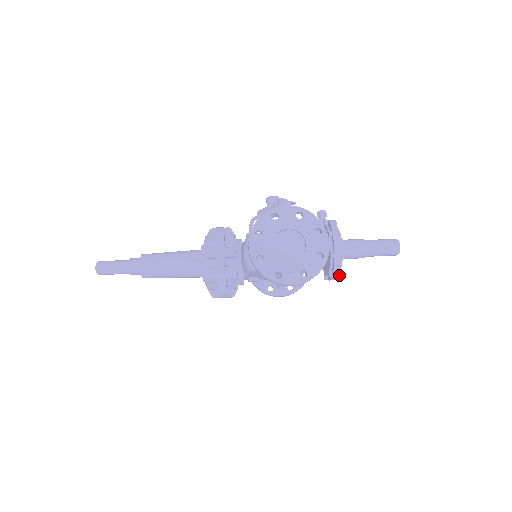
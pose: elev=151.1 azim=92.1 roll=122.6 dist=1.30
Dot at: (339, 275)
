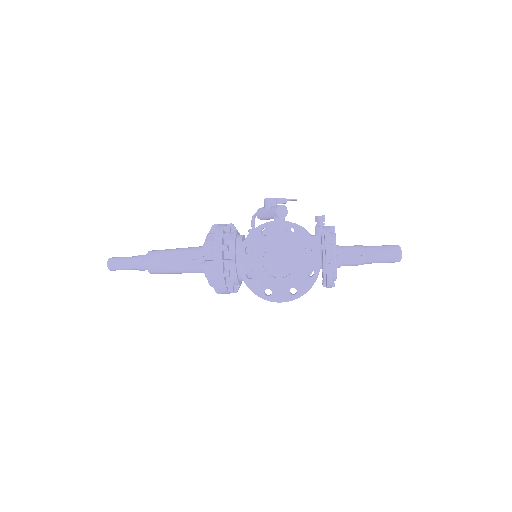
Dot at: (333, 286)
